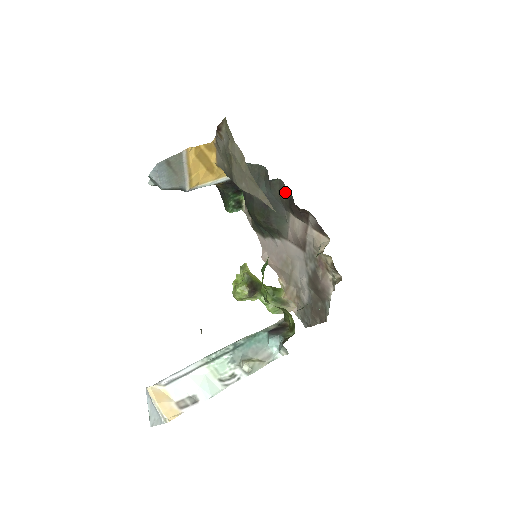
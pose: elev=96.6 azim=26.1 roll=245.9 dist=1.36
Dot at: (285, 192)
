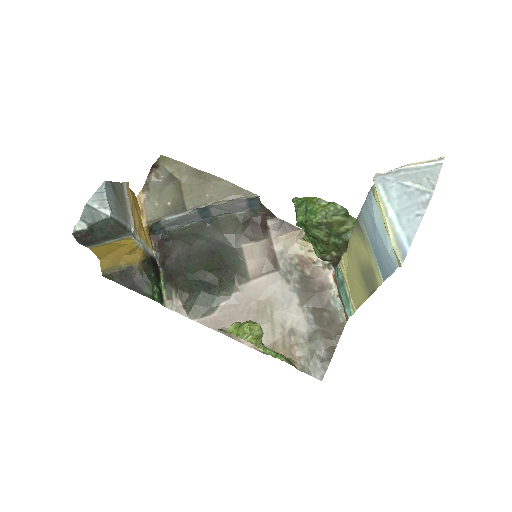
Dot at: (231, 224)
